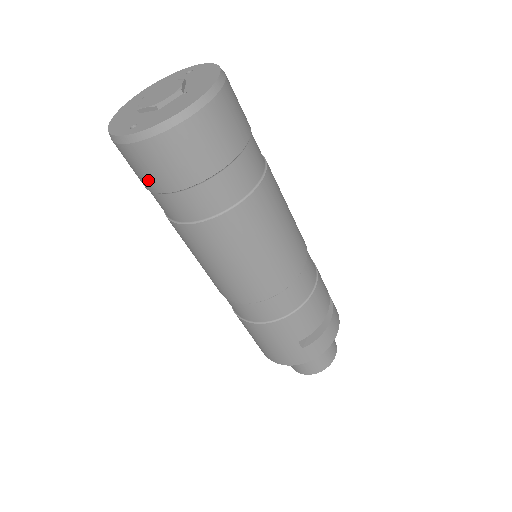
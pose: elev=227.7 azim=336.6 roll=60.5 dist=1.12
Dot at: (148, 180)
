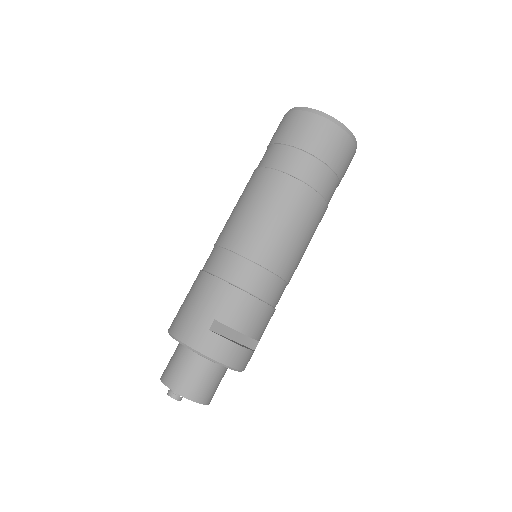
Dot at: (280, 134)
